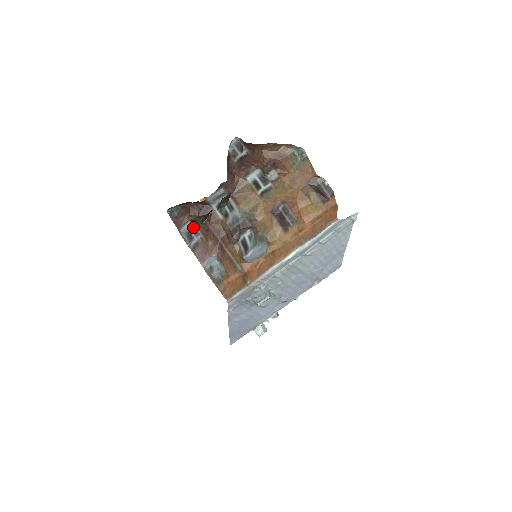
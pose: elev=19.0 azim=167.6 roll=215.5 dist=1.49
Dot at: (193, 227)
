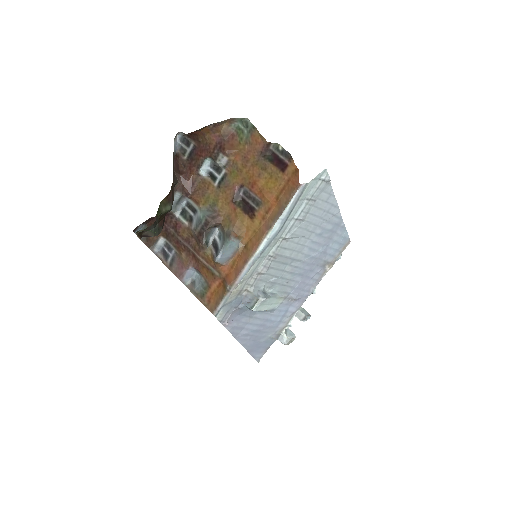
Dot at: (165, 243)
